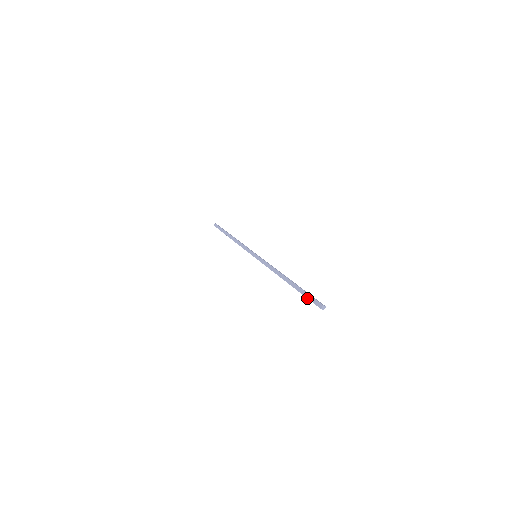
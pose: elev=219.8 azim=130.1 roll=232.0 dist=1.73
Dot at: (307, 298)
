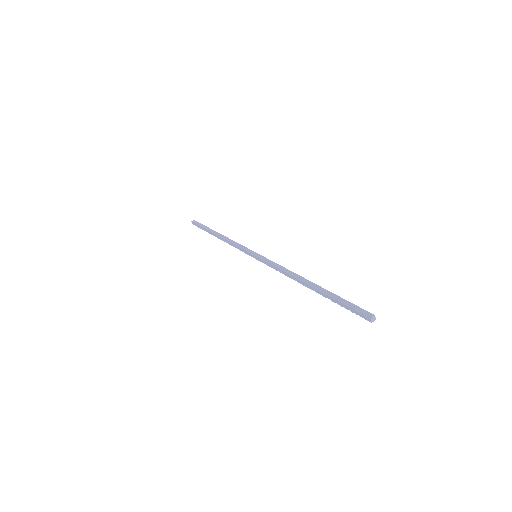
Dot at: (345, 304)
